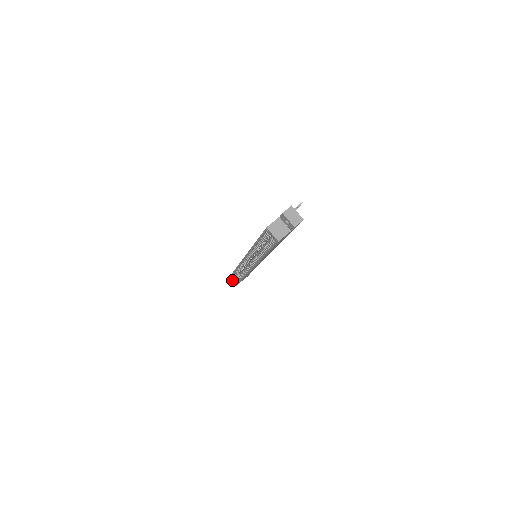
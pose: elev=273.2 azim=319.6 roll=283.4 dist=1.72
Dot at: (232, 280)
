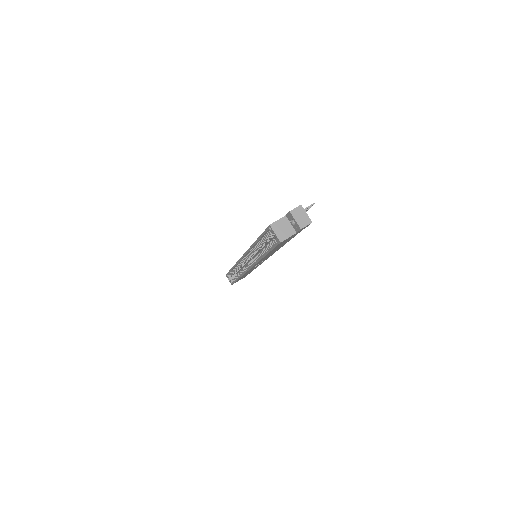
Dot at: (228, 278)
